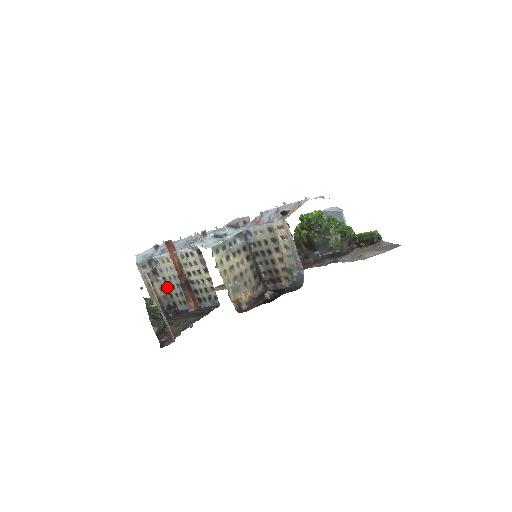
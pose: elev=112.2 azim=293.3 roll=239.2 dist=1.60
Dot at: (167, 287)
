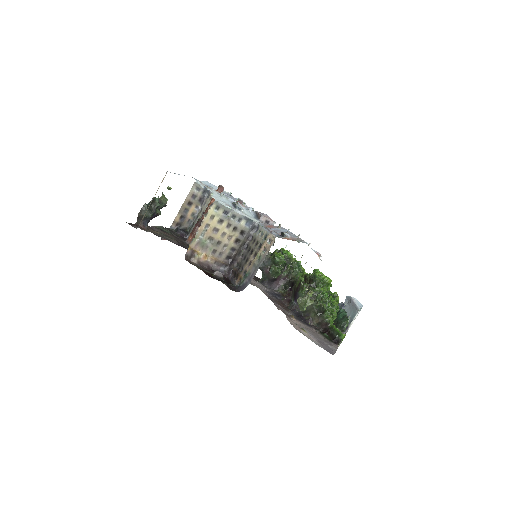
Dot at: (197, 217)
